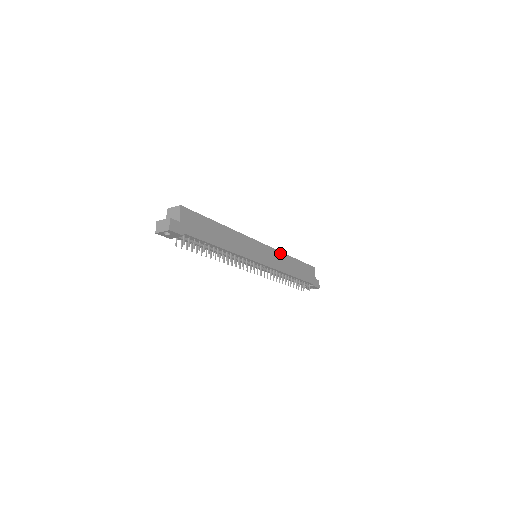
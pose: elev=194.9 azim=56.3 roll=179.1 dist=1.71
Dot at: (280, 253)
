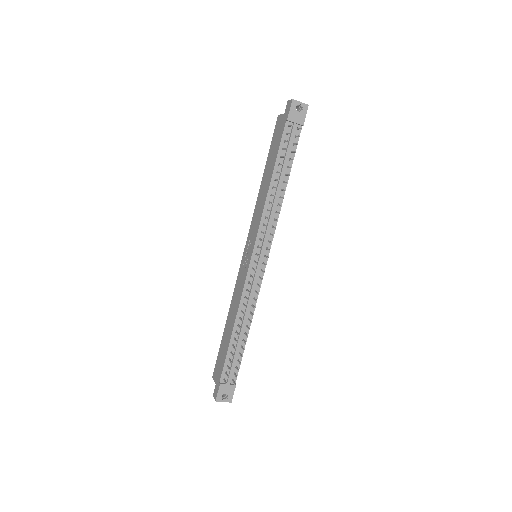
Dot at: occluded
